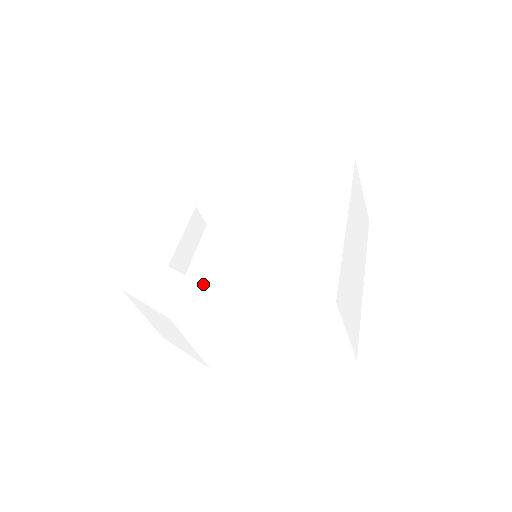
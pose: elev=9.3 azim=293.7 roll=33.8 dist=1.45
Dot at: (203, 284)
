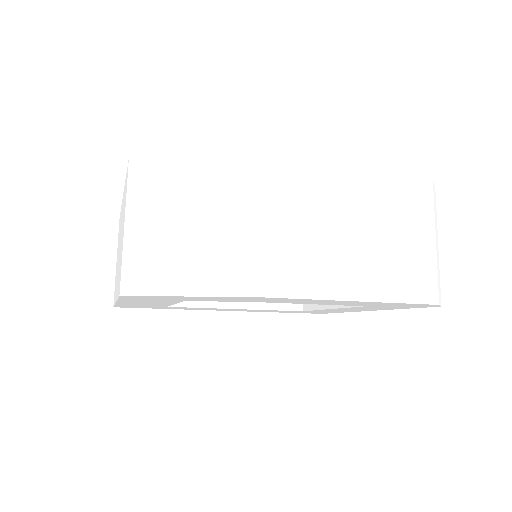
Dot at: occluded
